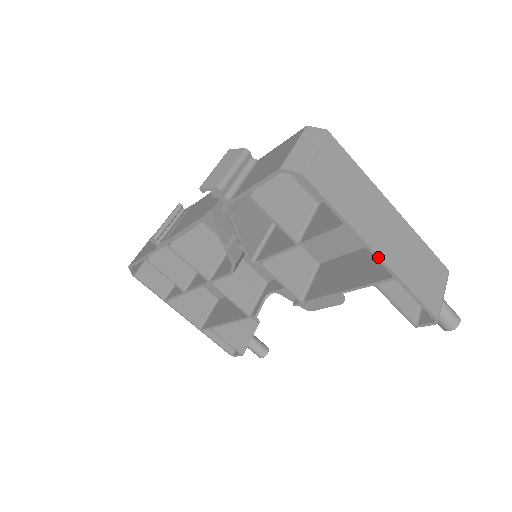
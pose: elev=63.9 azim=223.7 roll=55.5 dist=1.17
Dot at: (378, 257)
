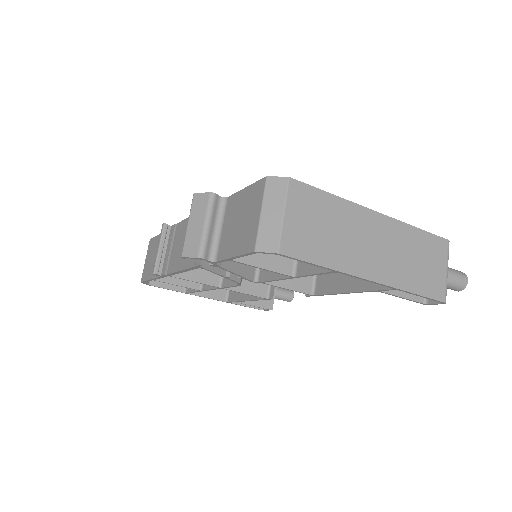
Dot at: (375, 282)
